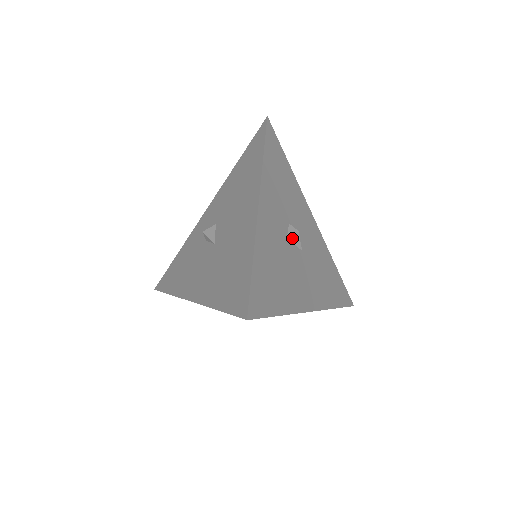
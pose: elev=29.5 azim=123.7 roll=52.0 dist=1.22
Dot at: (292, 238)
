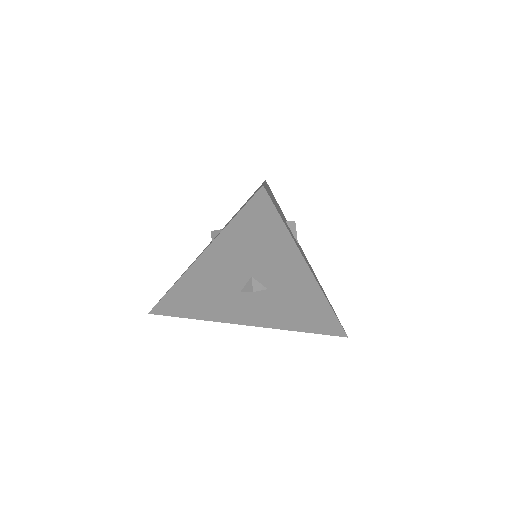
Dot at: (290, 225)
